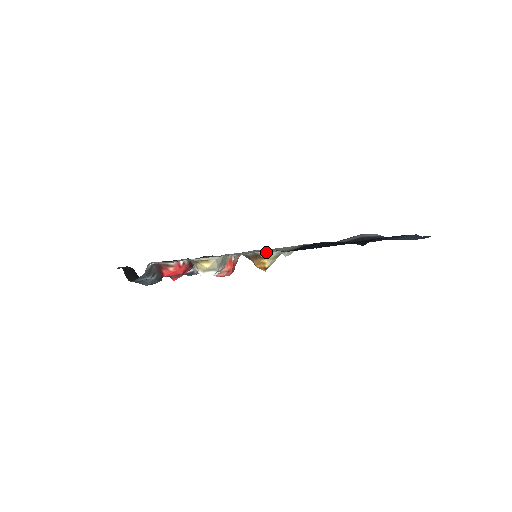
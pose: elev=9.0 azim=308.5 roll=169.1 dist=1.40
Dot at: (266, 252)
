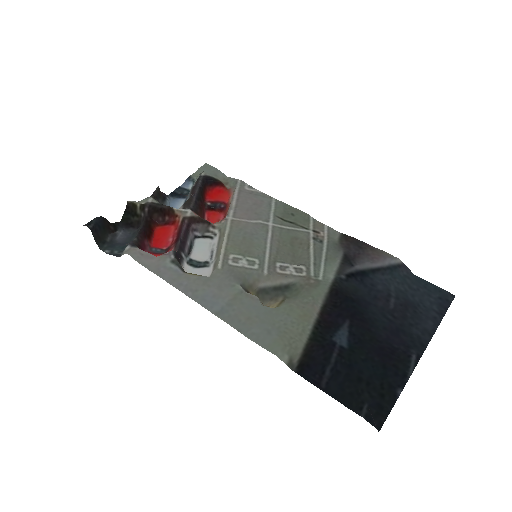
Dot at: (271, 311)
